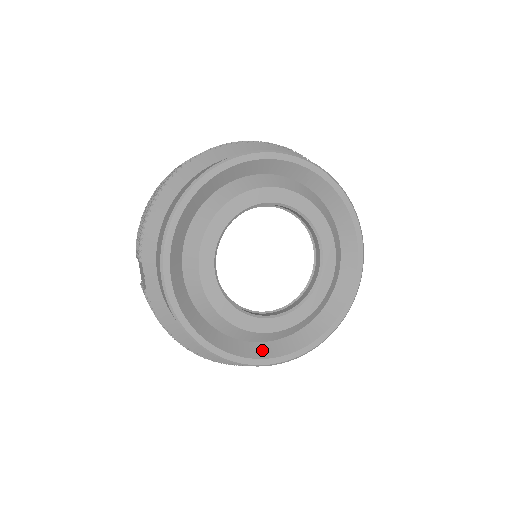
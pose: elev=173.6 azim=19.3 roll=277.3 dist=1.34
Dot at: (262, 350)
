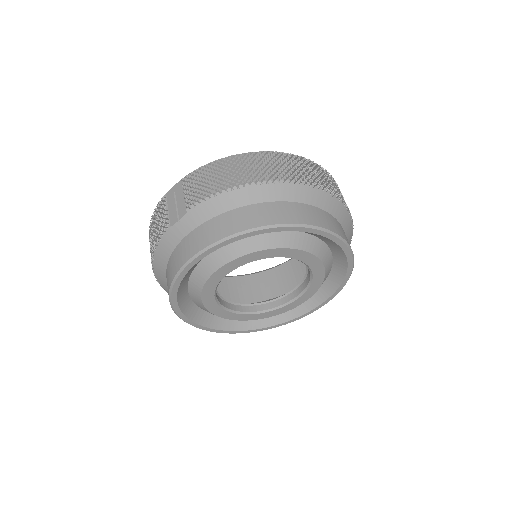
Dot at: (199, 316)
